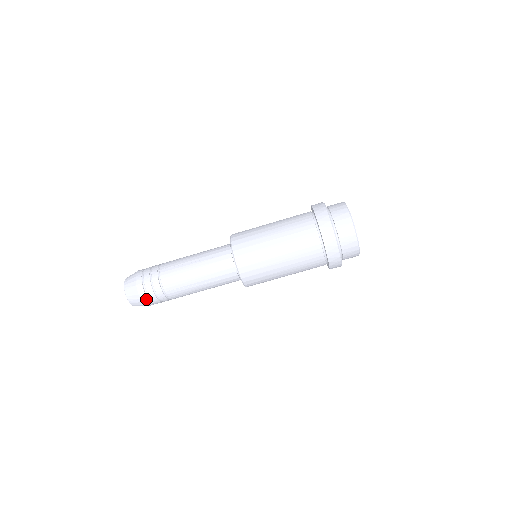
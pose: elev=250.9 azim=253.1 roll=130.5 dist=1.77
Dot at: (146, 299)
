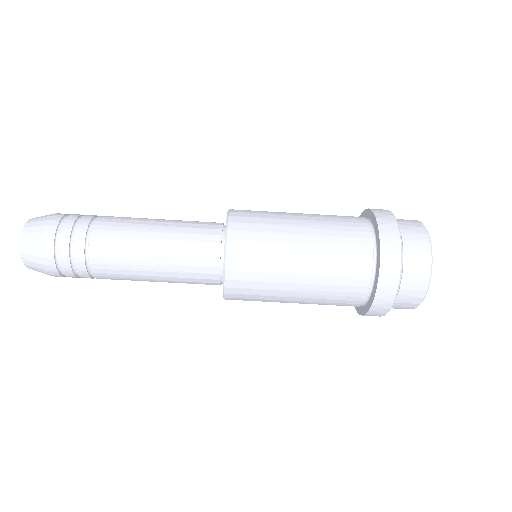
Dot at: (62, 276)
